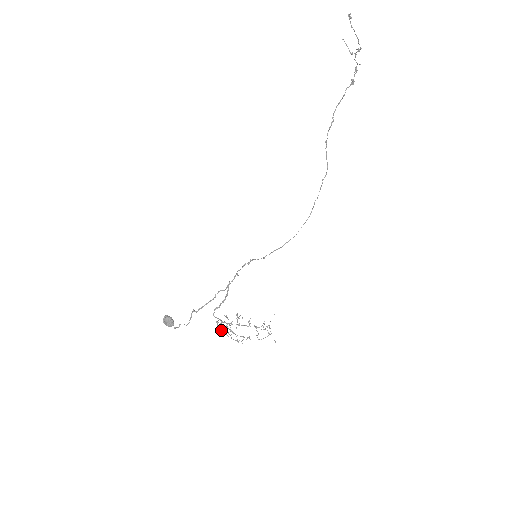
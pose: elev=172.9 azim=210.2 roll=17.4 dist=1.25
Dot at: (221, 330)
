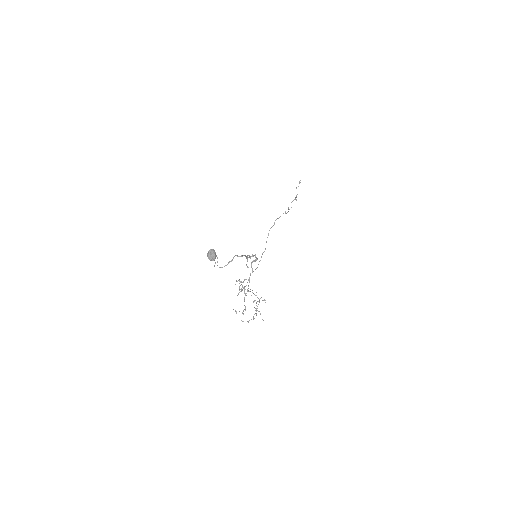
Dot at: occluded
